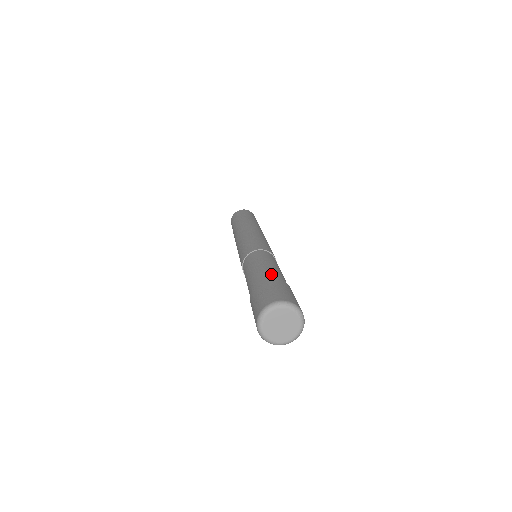
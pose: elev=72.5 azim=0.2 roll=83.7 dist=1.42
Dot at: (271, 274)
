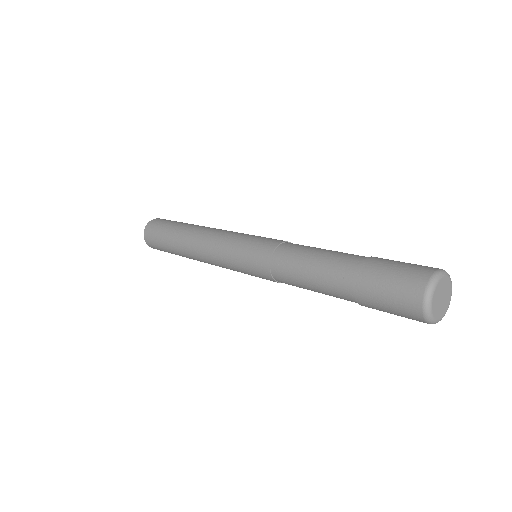
Dot at: (364, 256)
